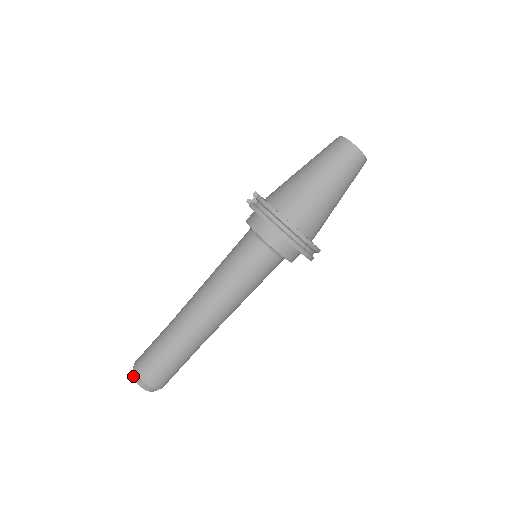
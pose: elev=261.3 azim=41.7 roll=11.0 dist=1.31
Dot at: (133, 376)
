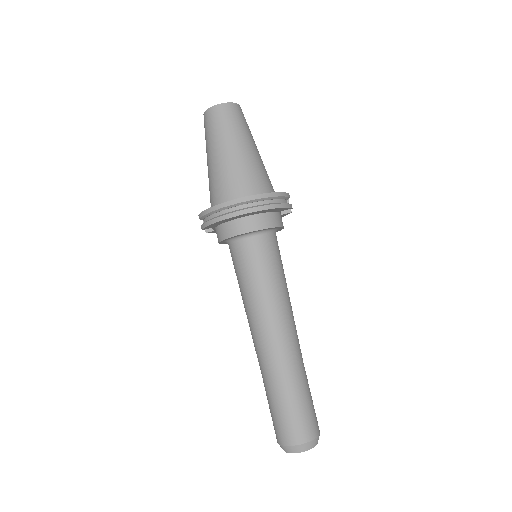
Dot at: (285, 451)
